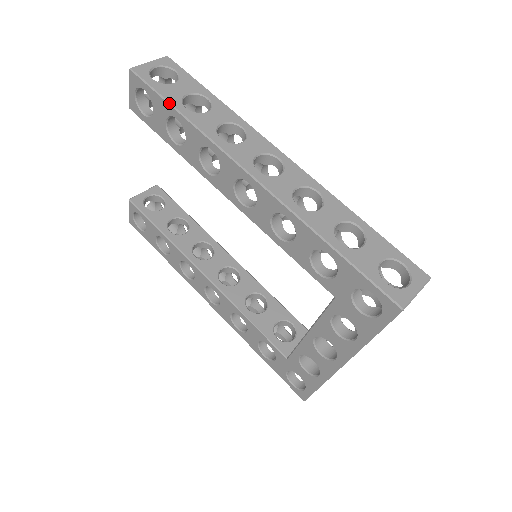
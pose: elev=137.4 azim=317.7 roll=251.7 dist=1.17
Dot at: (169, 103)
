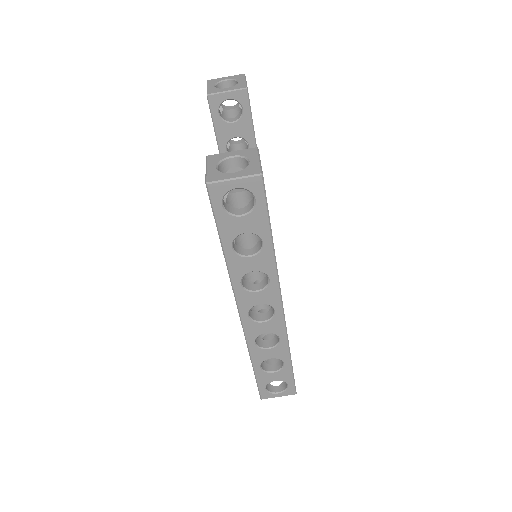
Dot at: (220, 238)
